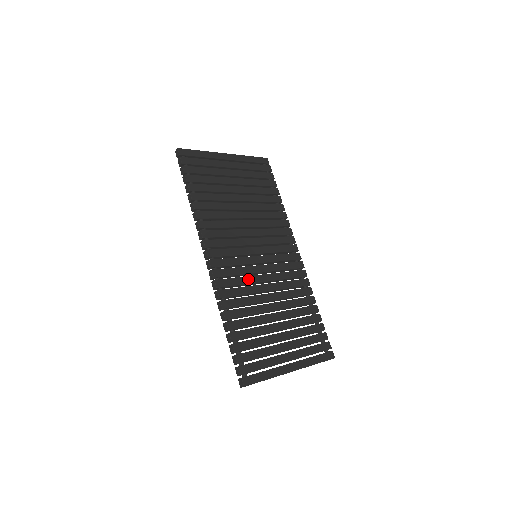
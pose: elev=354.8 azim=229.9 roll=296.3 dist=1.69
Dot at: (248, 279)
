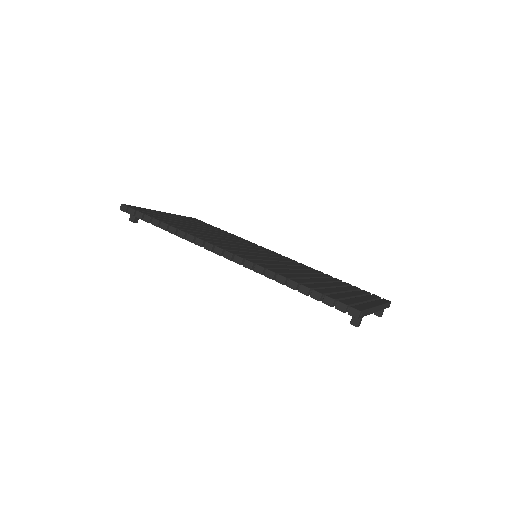
Dot at: (269, 262)
